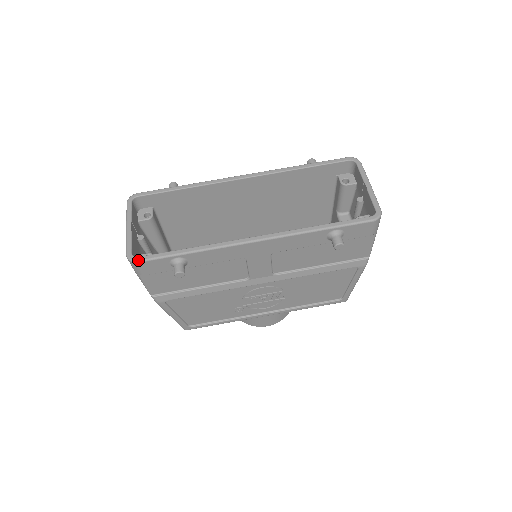
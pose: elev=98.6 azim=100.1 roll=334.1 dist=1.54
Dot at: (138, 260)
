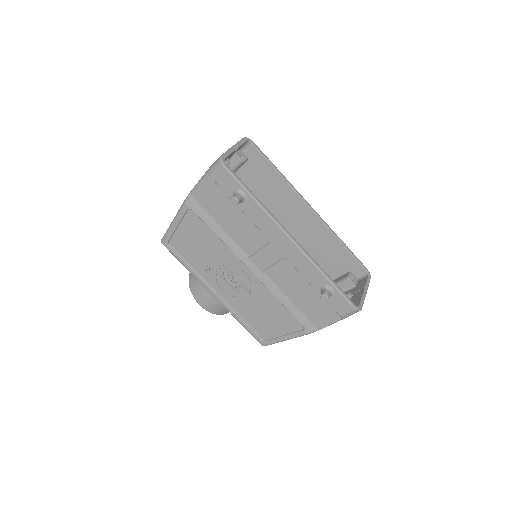
Dot at: (226, 165)
